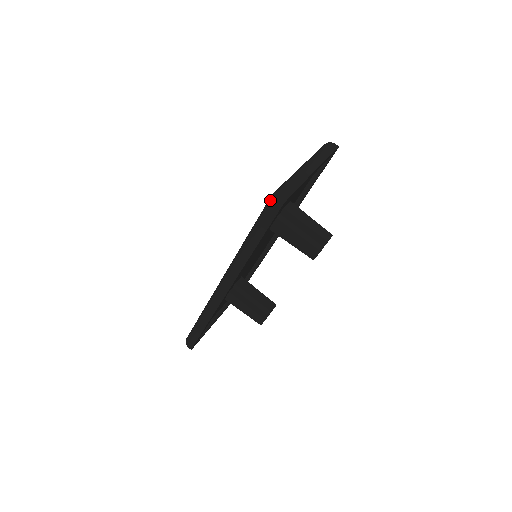
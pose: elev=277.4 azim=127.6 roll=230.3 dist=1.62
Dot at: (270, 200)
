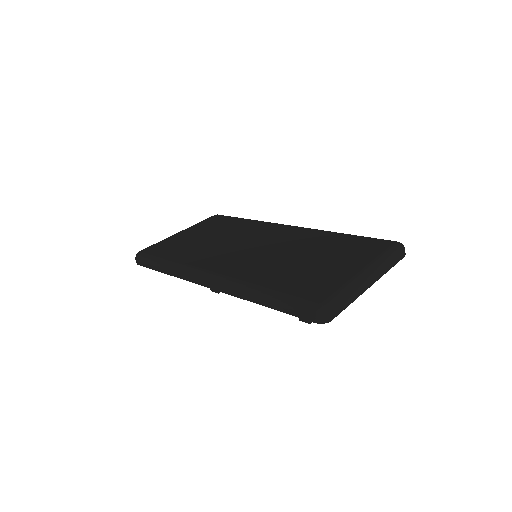
Dot at: (315, 308)
